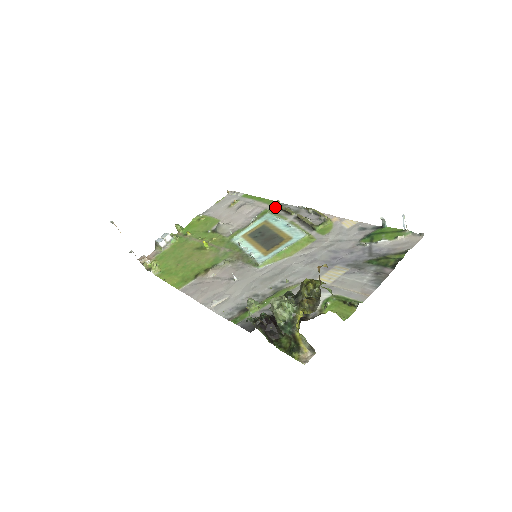
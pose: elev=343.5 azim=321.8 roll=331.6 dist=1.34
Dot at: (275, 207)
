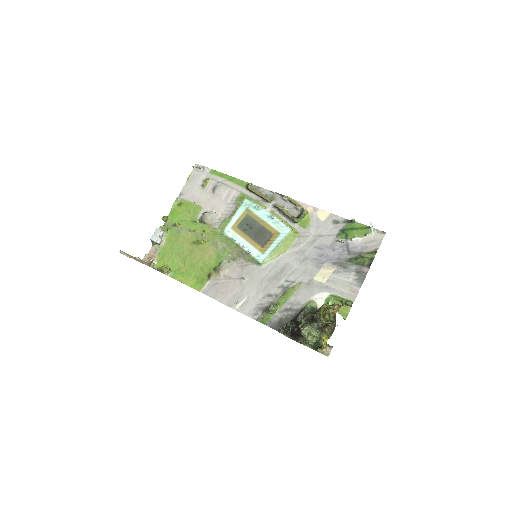
Dot at: (250, 191)
